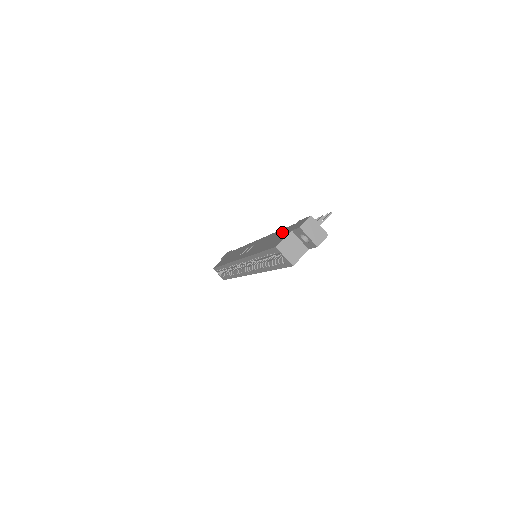
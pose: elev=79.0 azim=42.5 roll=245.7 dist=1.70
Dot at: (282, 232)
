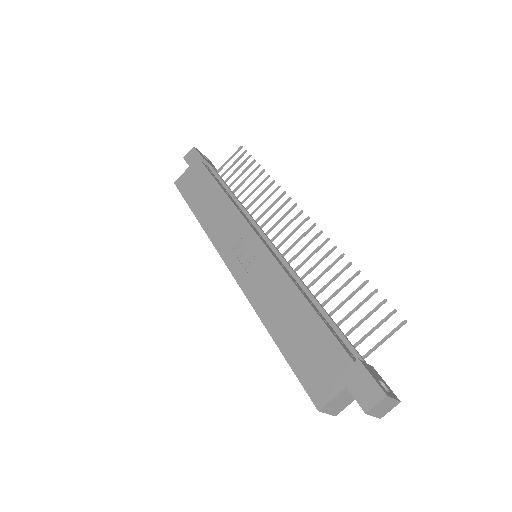
Dot at: (322, 343)
